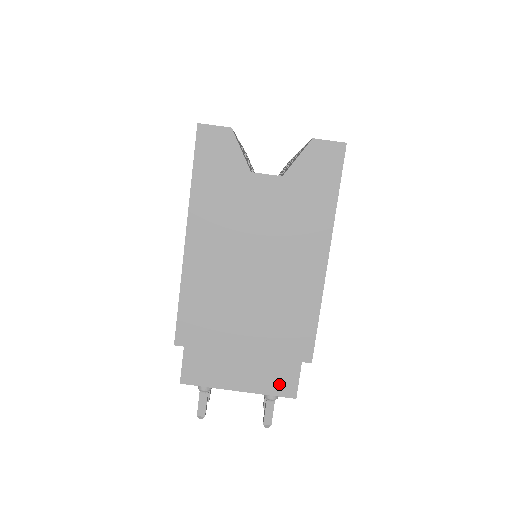
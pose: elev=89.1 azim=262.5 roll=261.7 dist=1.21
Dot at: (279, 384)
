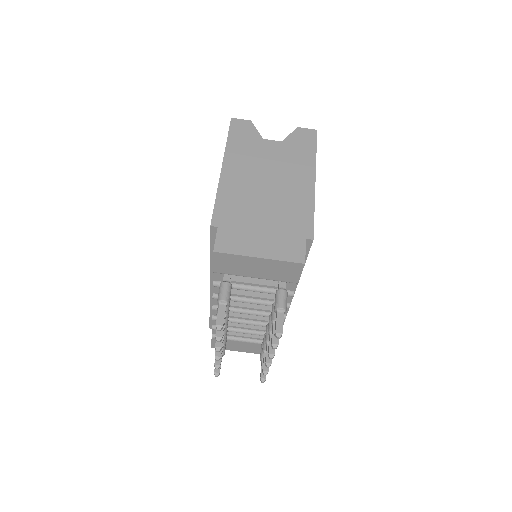
Dot at: (291, 253)
